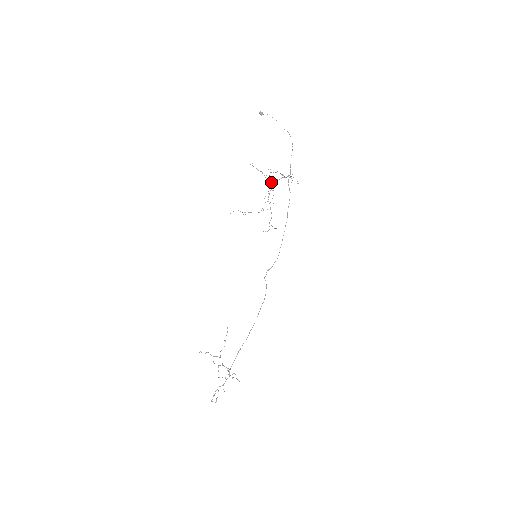
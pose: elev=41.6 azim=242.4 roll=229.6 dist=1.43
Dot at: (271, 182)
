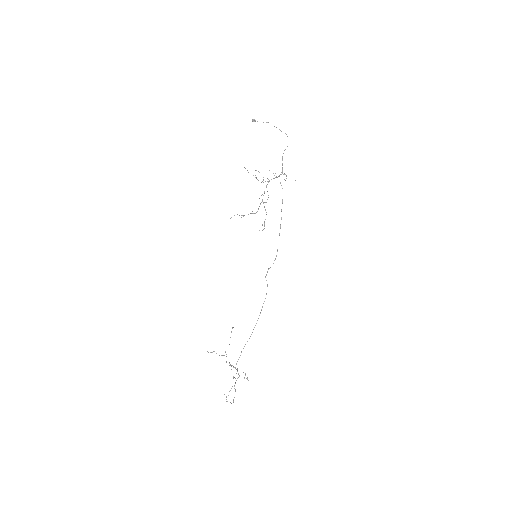
Dot at: occluded
